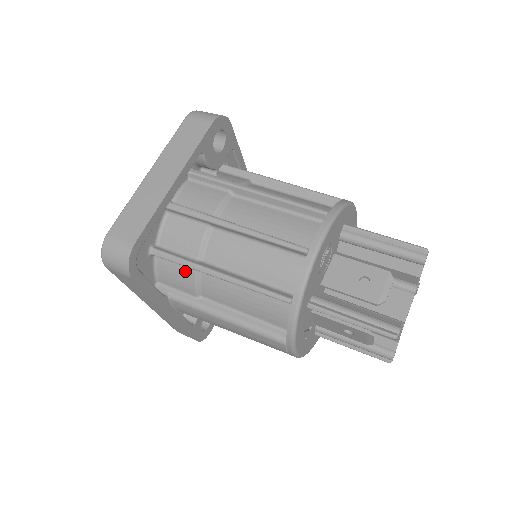
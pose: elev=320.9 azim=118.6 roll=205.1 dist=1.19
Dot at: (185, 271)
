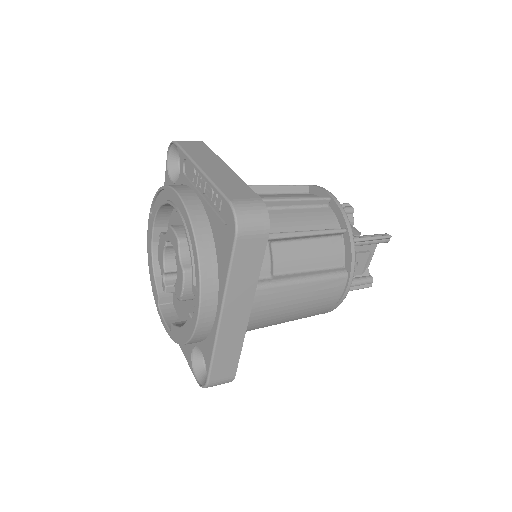
Dot at: occluded
